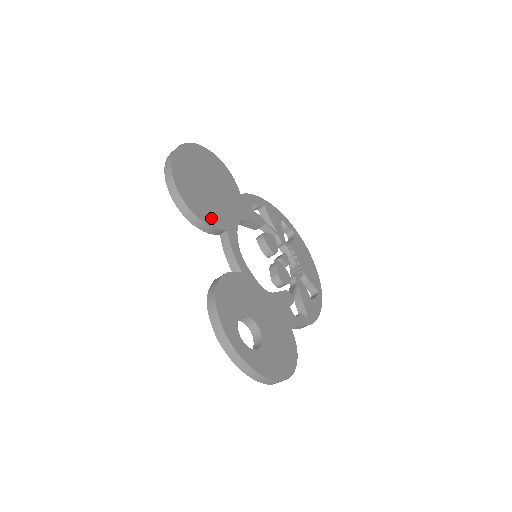
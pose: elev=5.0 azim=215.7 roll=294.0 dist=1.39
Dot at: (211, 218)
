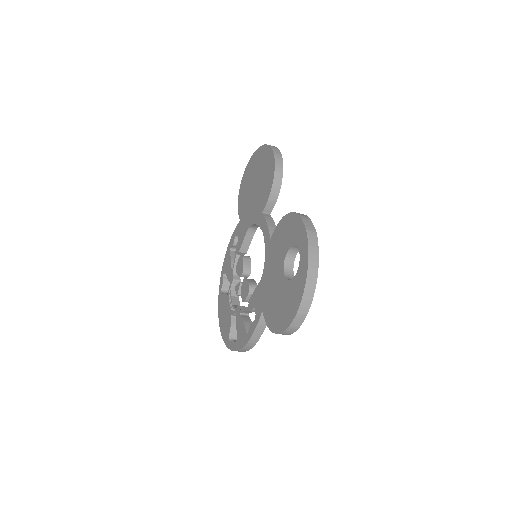
Dot at: occluded
